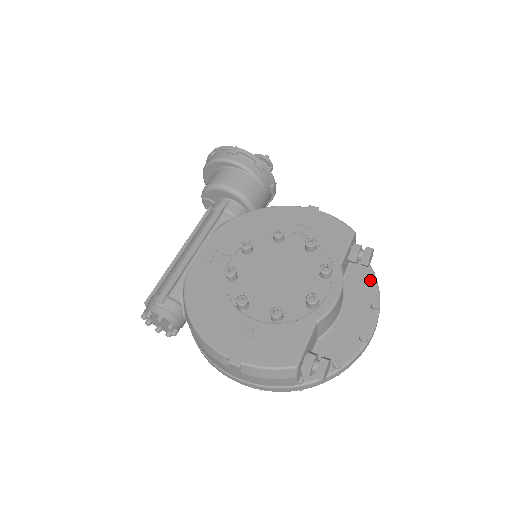
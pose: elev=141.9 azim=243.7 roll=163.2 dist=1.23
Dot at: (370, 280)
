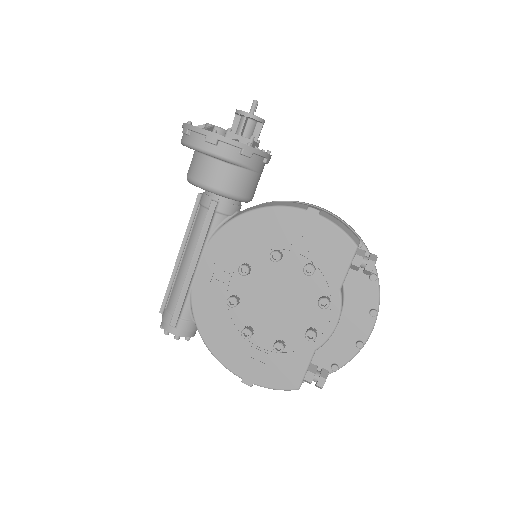
Dot at: (372, 282)
